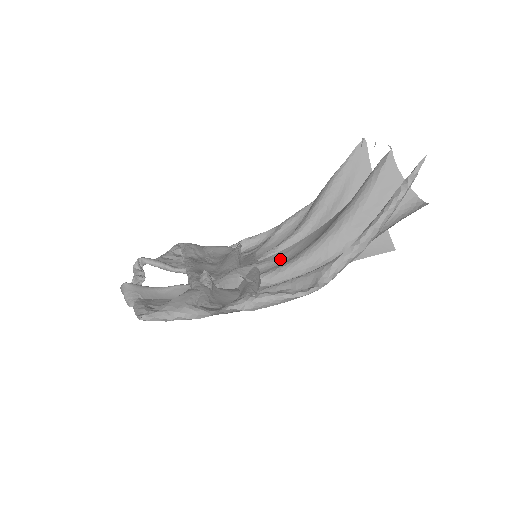
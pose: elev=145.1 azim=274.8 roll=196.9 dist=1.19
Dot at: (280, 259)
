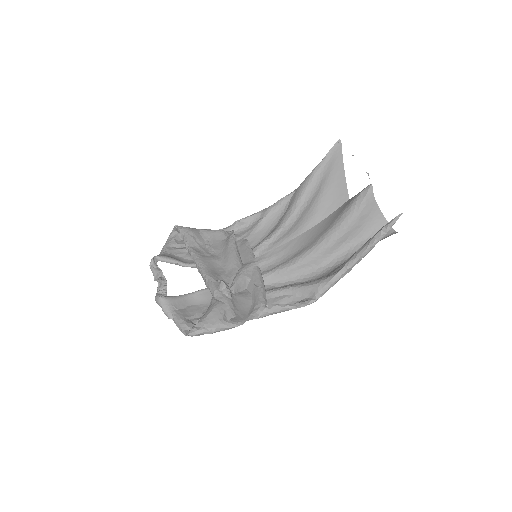
Dot at: (275, 258)
